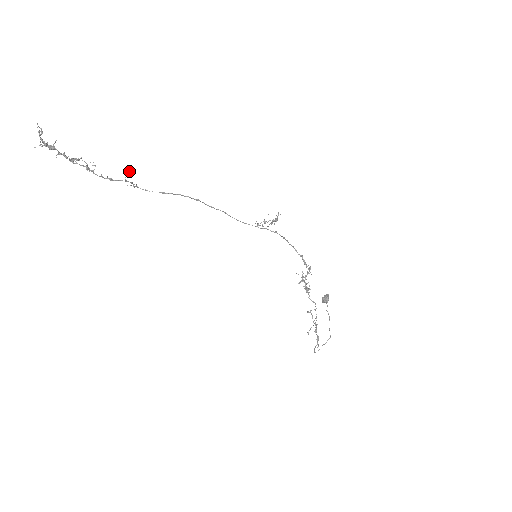
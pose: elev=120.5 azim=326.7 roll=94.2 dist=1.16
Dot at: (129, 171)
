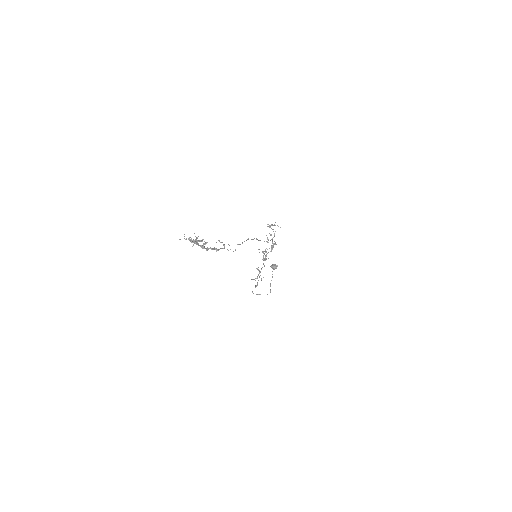
Dot at: occluded
